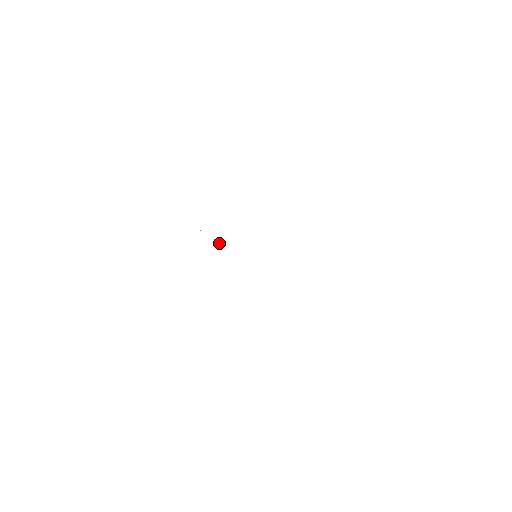
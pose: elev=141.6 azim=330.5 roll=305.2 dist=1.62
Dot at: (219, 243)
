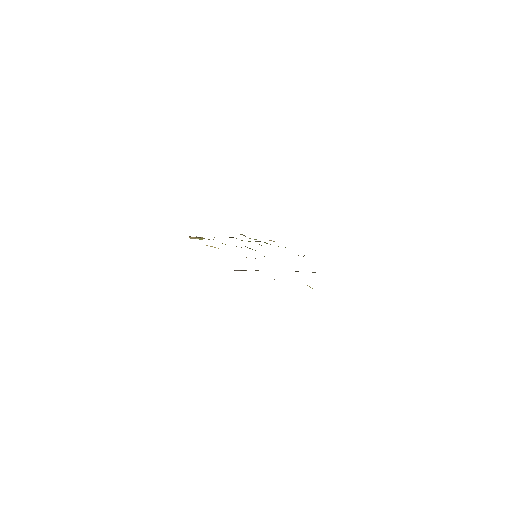
Dot at: occluded
